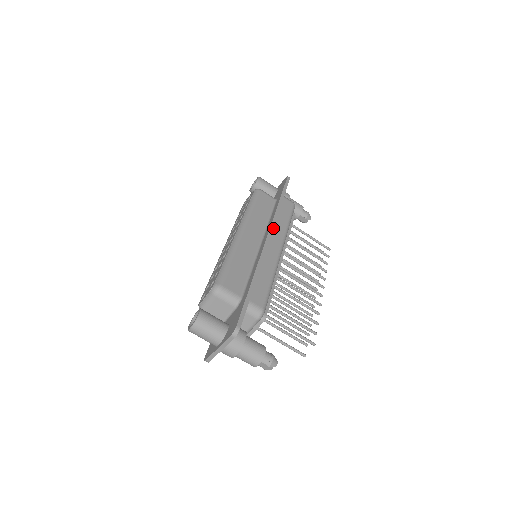
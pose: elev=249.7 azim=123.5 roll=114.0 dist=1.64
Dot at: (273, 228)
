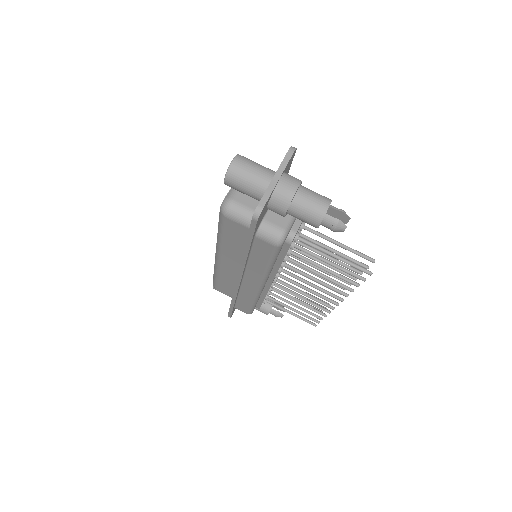
Dot at: occluded
